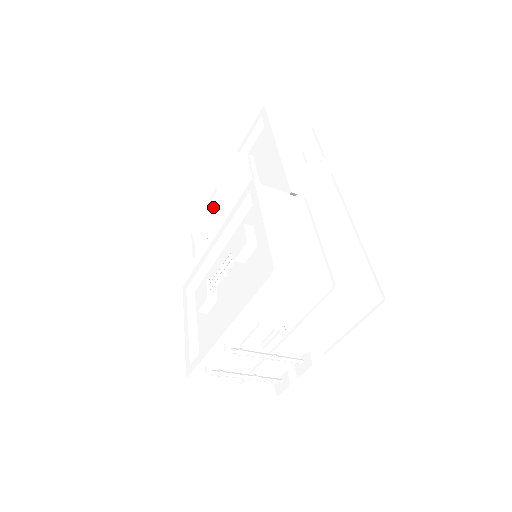
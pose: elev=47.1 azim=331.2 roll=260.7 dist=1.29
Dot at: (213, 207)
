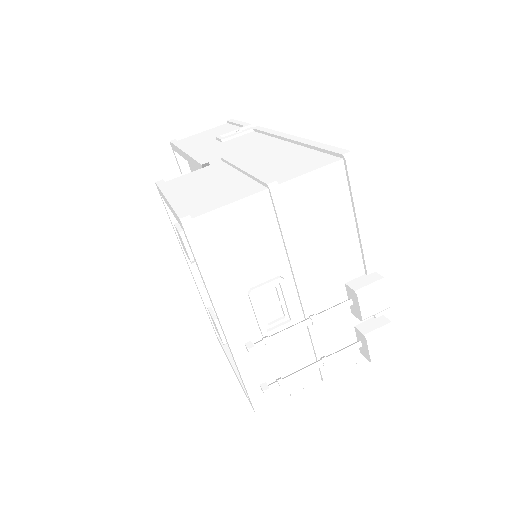
Dot at: occluded
